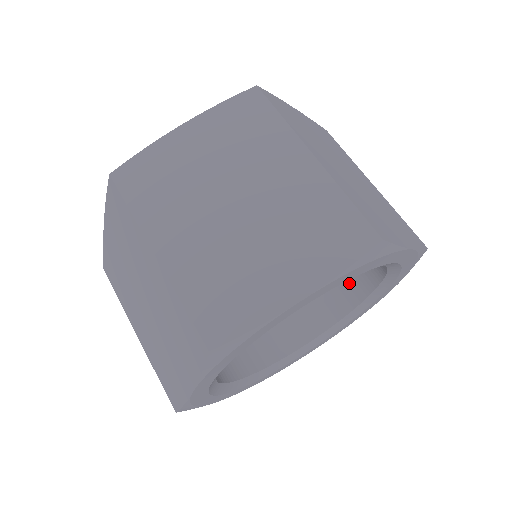
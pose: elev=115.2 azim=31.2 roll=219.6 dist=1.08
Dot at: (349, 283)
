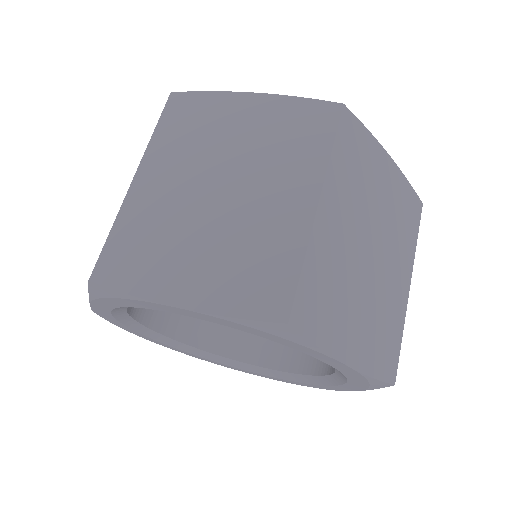
Dot at: occluded
